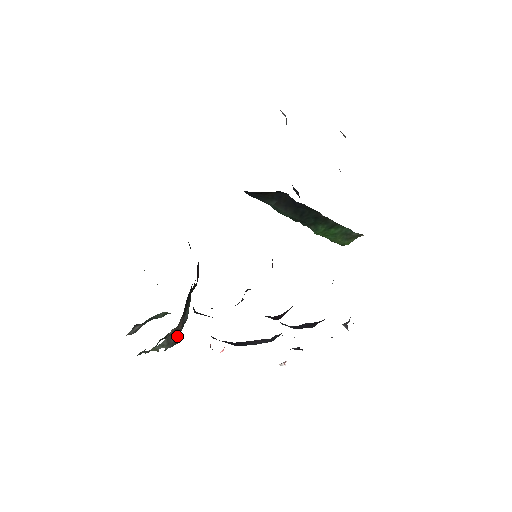
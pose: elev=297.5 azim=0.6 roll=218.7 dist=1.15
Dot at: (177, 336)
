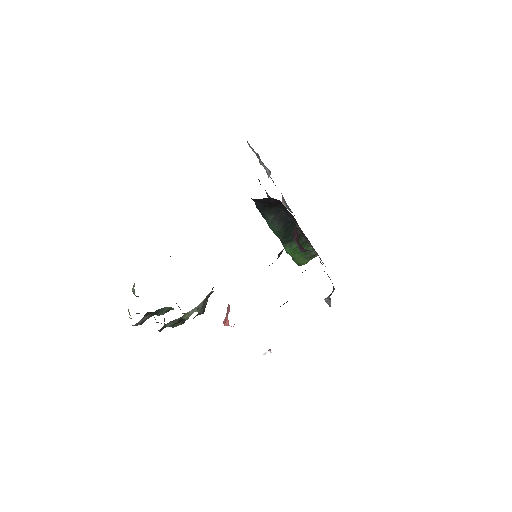
Dot at: occluded
